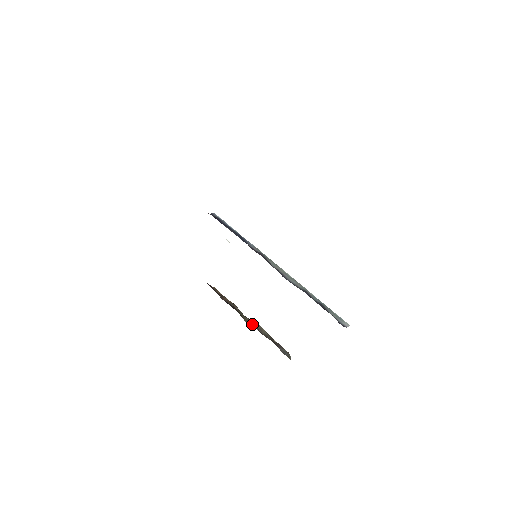
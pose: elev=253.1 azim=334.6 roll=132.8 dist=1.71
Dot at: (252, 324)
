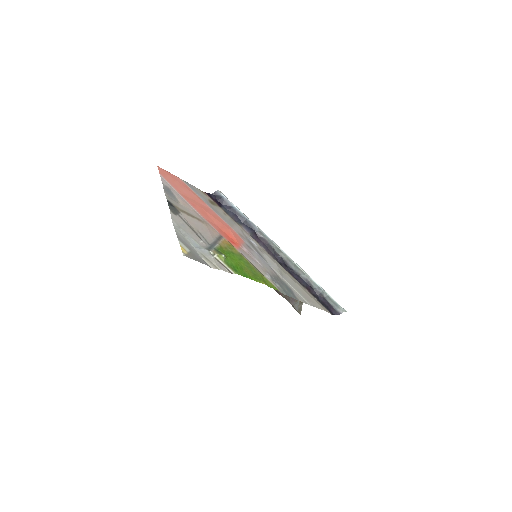
Dot at: occluded
